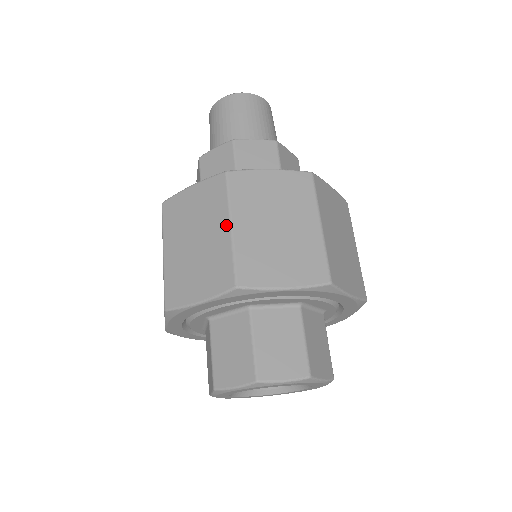
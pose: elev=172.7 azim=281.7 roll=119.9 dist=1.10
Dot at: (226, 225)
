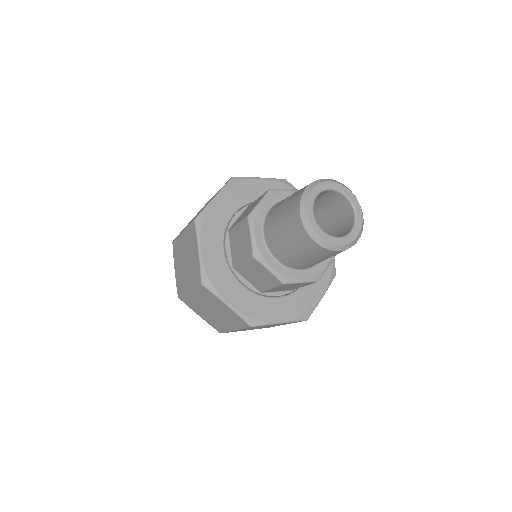
Dot at: occluded
